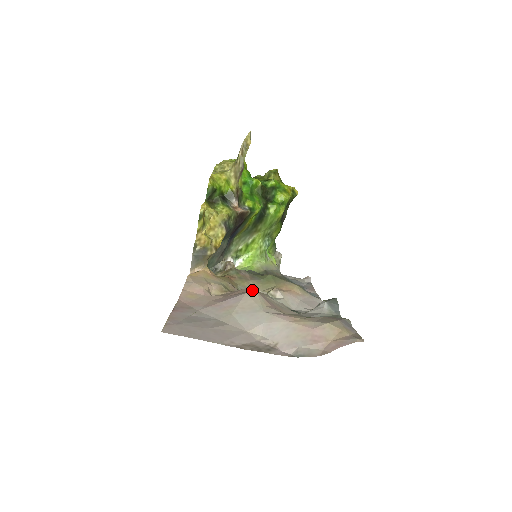
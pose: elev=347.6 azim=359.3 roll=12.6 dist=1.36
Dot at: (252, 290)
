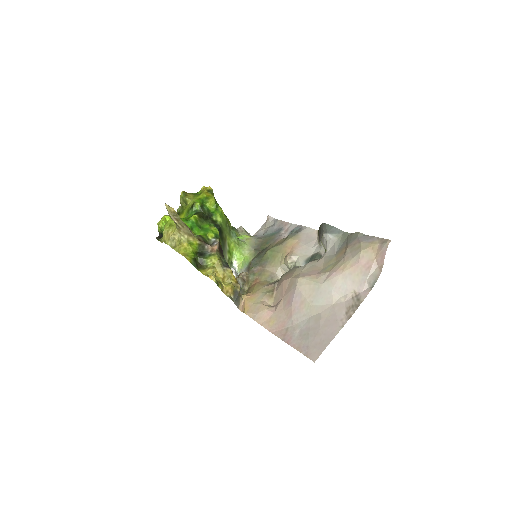
Dot at: (292, 279)
